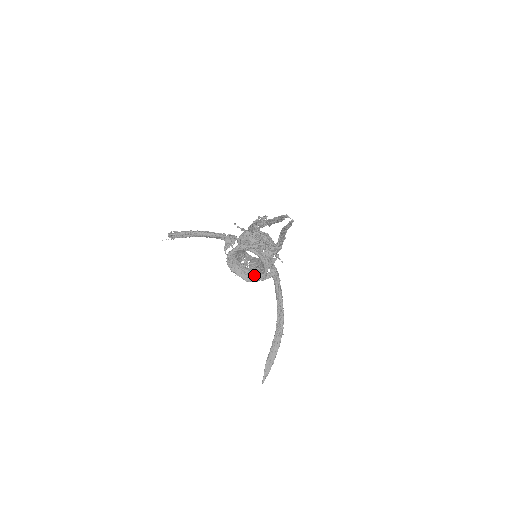
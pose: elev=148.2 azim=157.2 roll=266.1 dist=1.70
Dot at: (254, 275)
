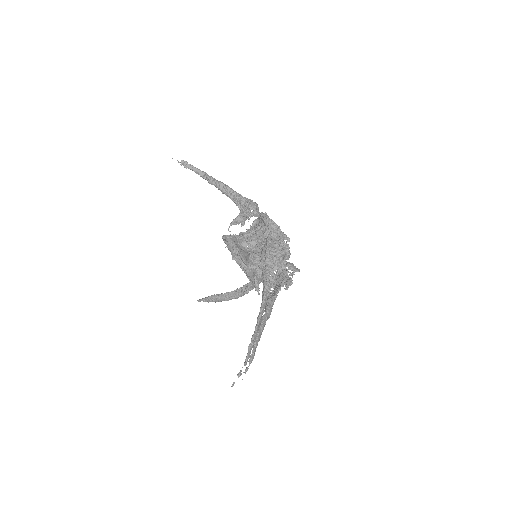
Dot at: occluded
